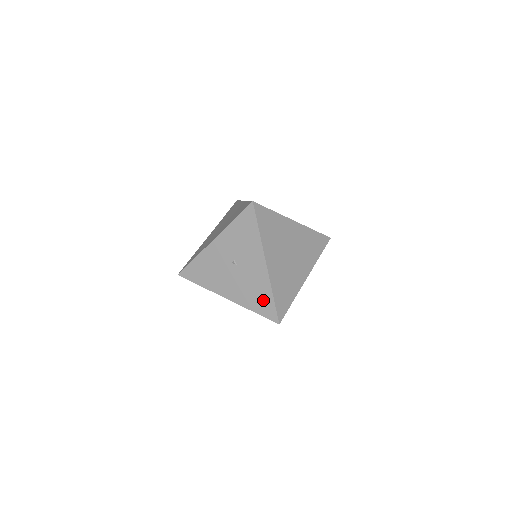
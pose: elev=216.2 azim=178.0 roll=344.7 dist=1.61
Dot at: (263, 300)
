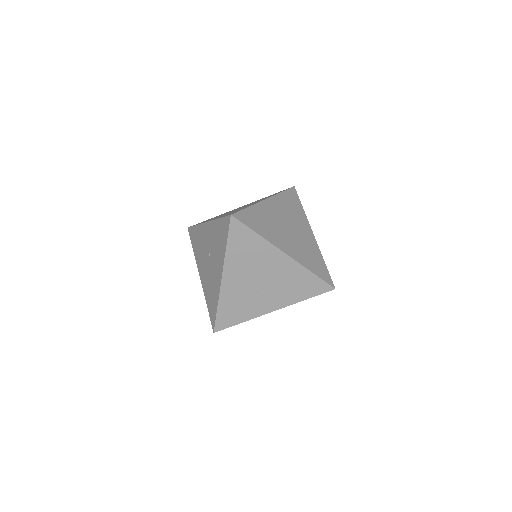
Dot at: (213, 303)
